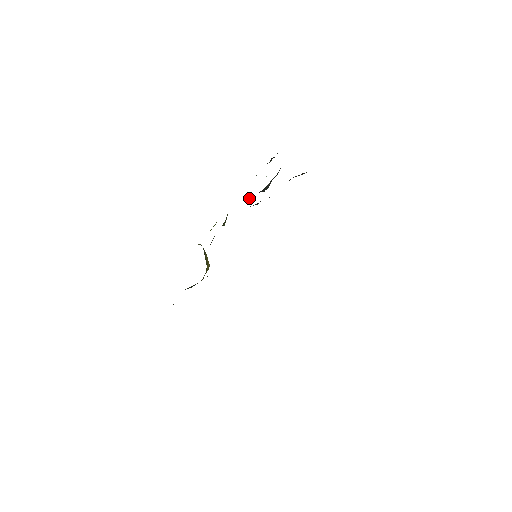
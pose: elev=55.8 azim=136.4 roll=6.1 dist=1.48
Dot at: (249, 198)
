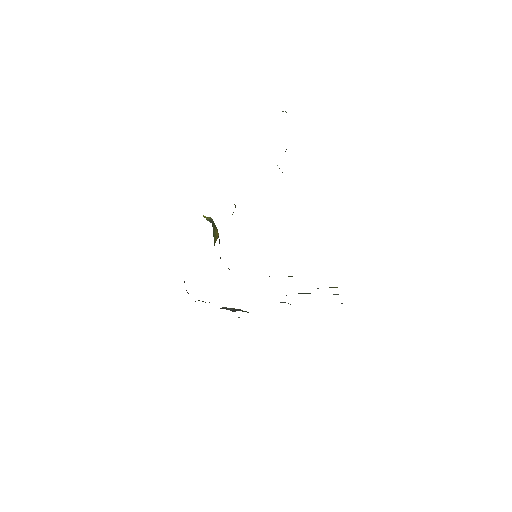
Dot at: occluded
